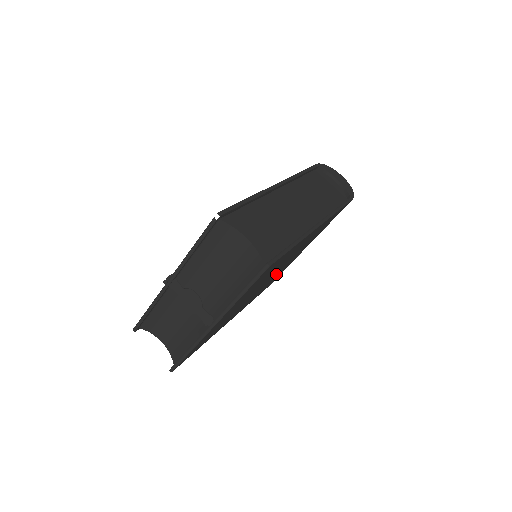
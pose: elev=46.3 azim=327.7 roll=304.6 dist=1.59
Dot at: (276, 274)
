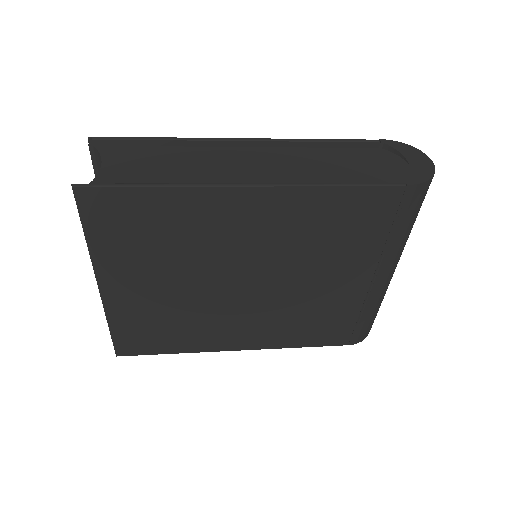
Dot at: (291, 295)
